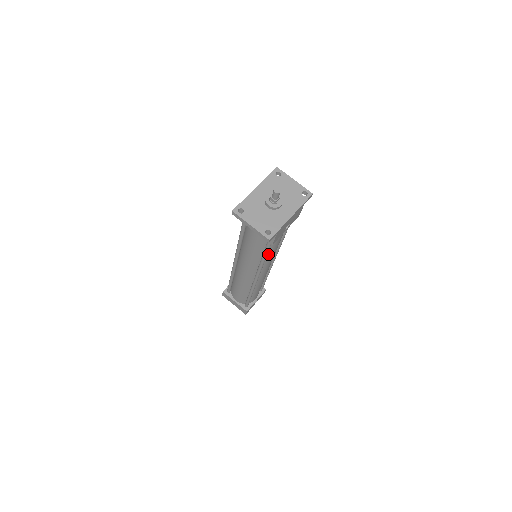
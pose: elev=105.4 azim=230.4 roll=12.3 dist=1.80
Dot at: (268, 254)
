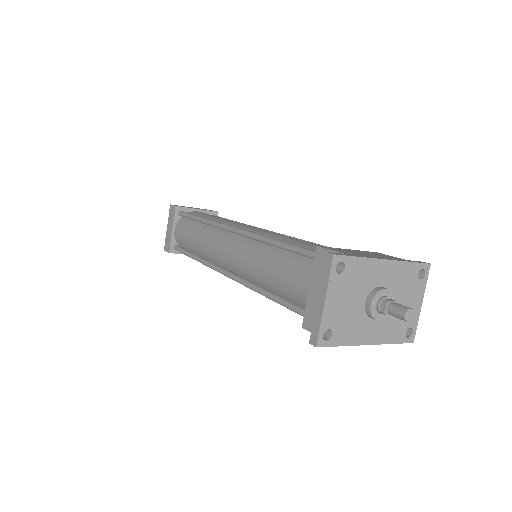
Dot at: occluded
